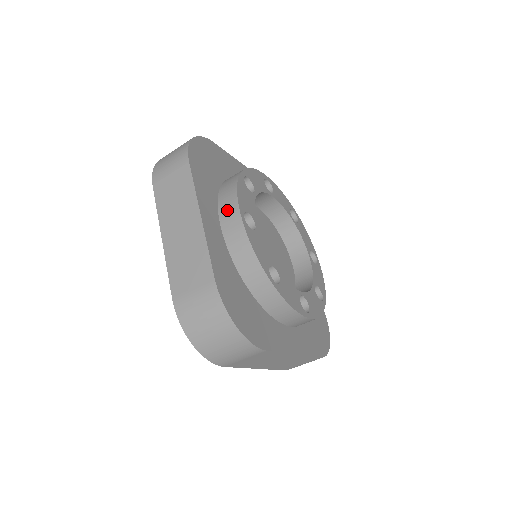
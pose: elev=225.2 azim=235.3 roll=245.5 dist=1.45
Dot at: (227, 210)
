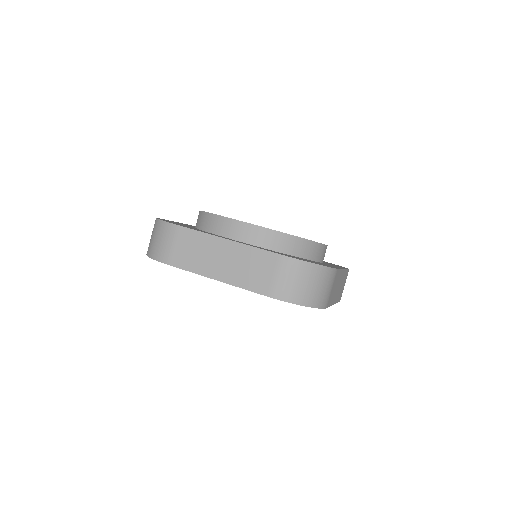
Dot at: occluded
